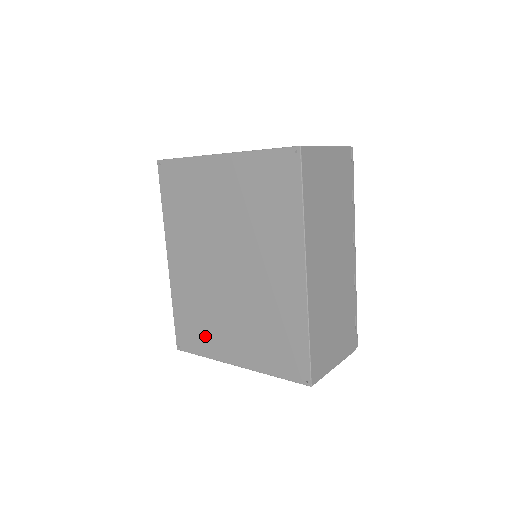
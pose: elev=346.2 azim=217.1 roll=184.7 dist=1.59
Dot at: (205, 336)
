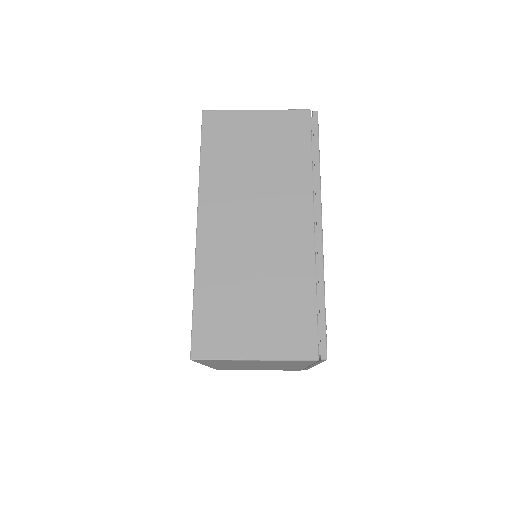
Dot at: occluded
